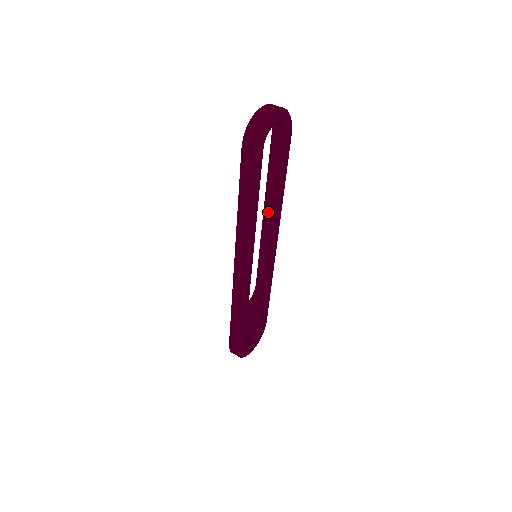
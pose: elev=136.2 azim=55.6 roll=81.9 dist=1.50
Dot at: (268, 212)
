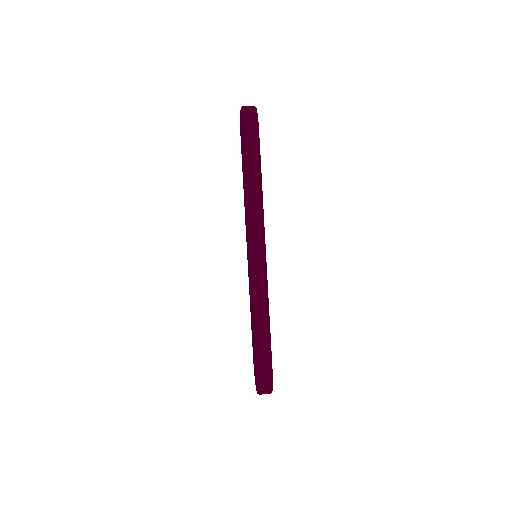
Dot at: occluded
